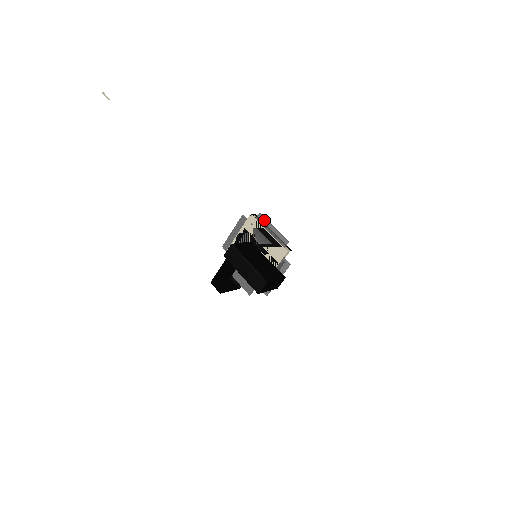
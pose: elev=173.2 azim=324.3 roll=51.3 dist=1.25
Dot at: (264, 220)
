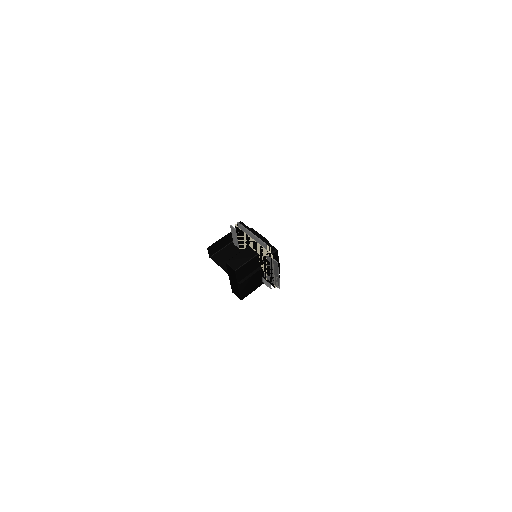
Dot at: (276, 268)
